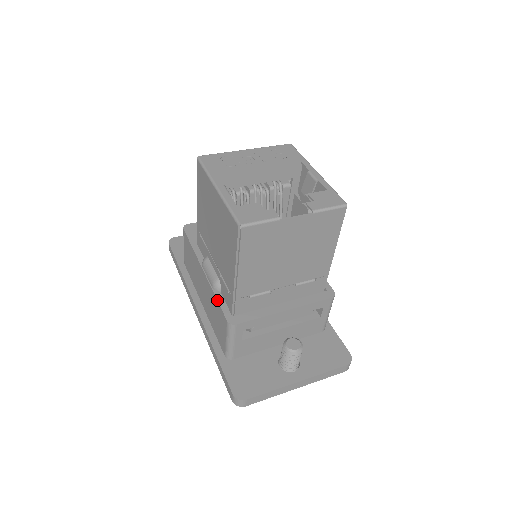
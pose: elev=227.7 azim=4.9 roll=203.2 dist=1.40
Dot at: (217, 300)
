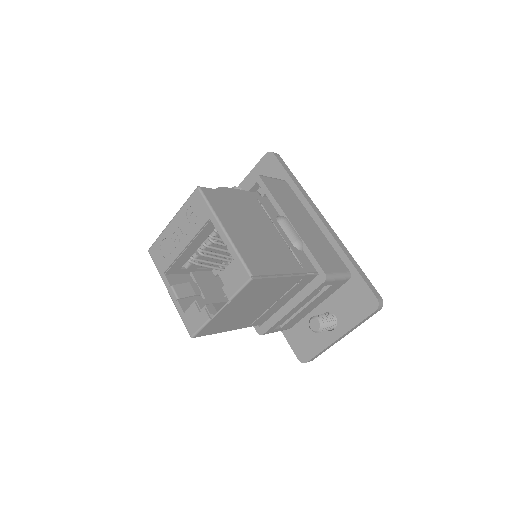
Dot at: occluded
